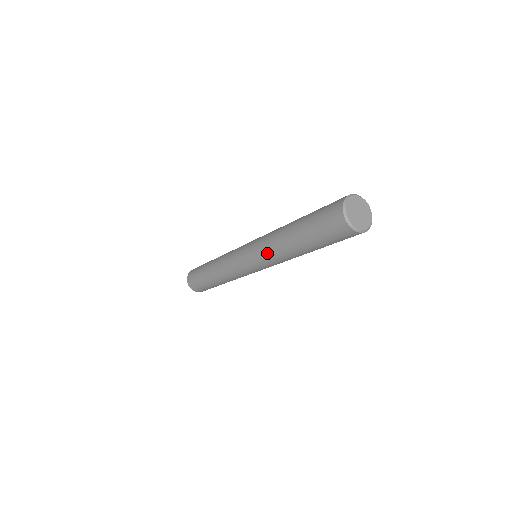
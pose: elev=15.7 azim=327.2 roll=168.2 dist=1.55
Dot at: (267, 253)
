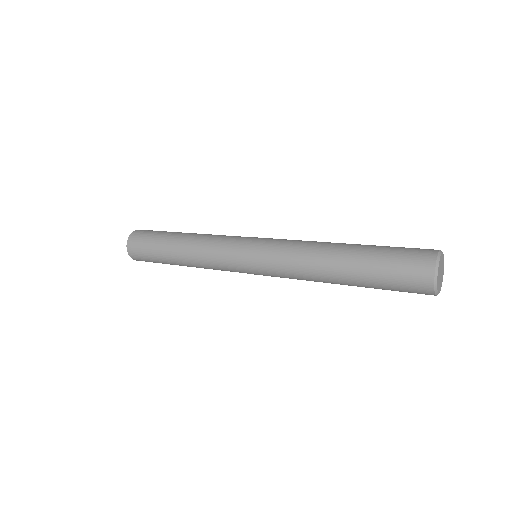
Dot at: (292, 276)
